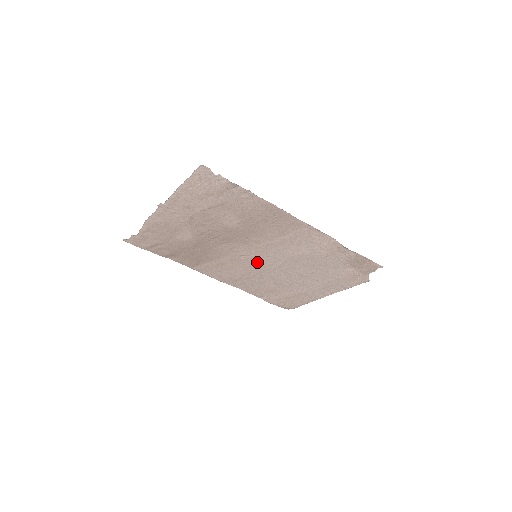
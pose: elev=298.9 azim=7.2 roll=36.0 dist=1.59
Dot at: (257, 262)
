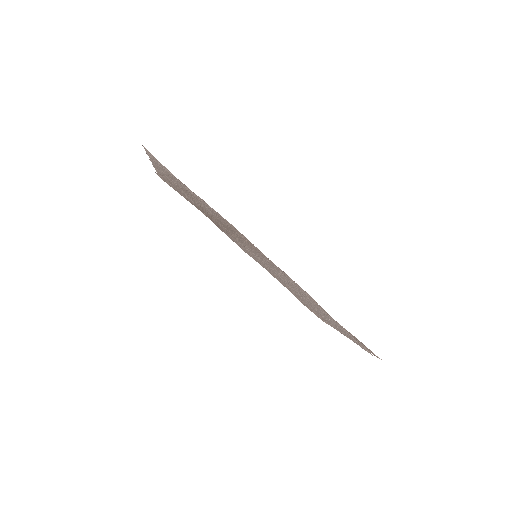
Dot at: occluded
